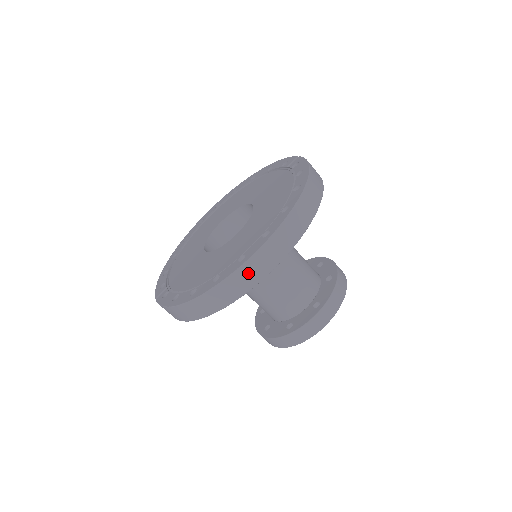
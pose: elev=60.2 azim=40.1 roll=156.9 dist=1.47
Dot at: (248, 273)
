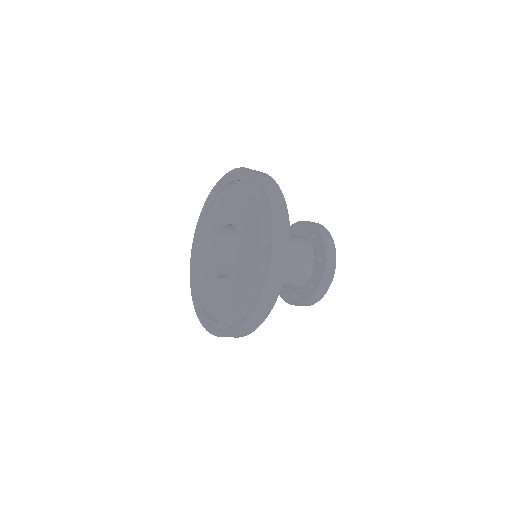
Dot at: occluded
